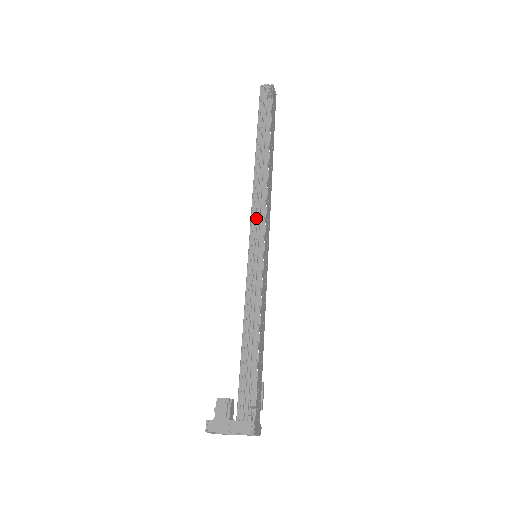
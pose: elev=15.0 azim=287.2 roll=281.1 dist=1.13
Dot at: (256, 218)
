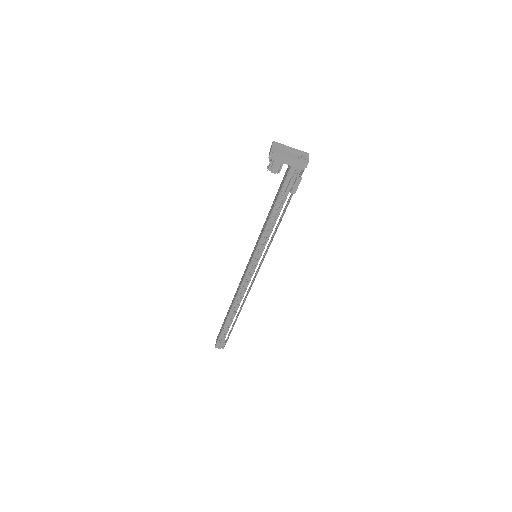
Dot at: occluded
